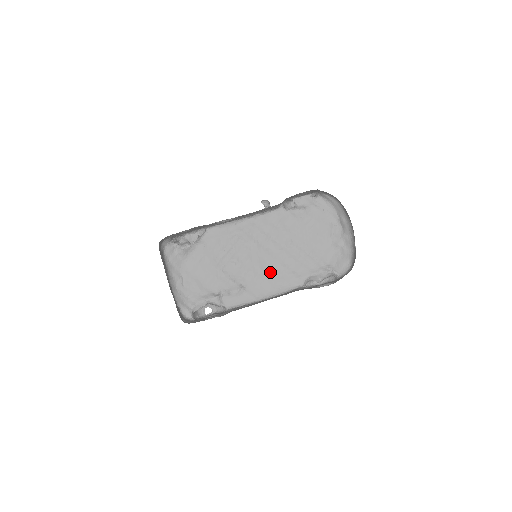
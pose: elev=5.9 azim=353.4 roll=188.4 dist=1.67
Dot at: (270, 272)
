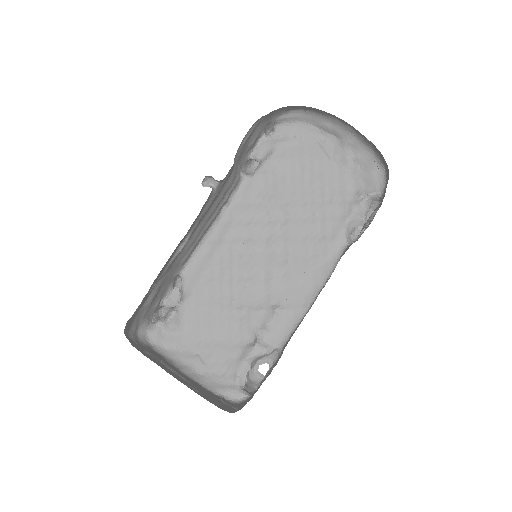
Dot at: (294, 262)
